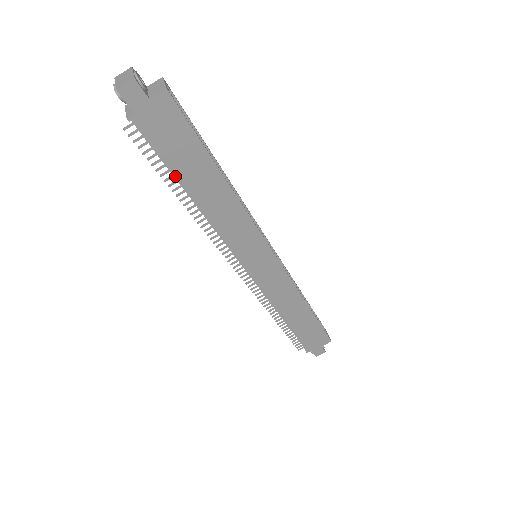
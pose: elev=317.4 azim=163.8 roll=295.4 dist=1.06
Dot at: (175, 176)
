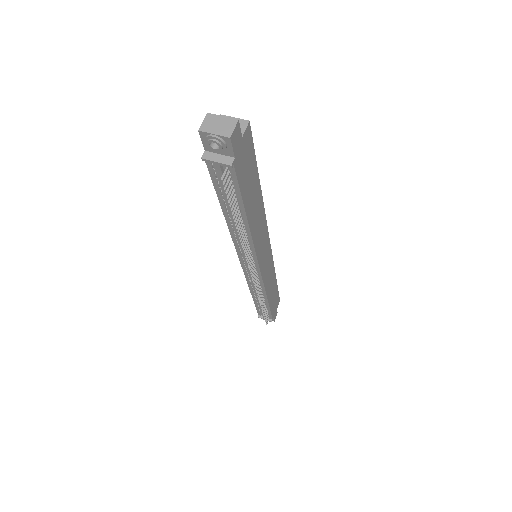
Dot at: occluded
